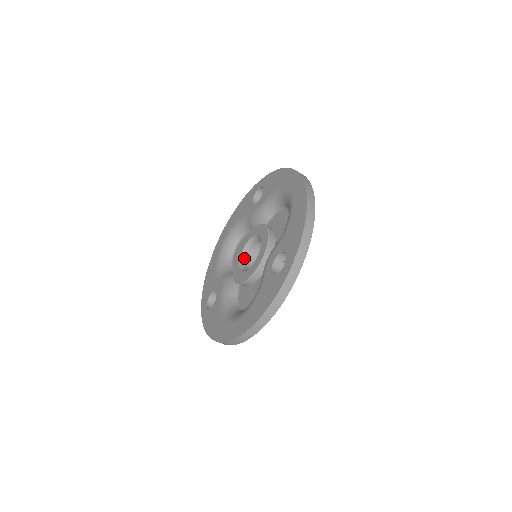
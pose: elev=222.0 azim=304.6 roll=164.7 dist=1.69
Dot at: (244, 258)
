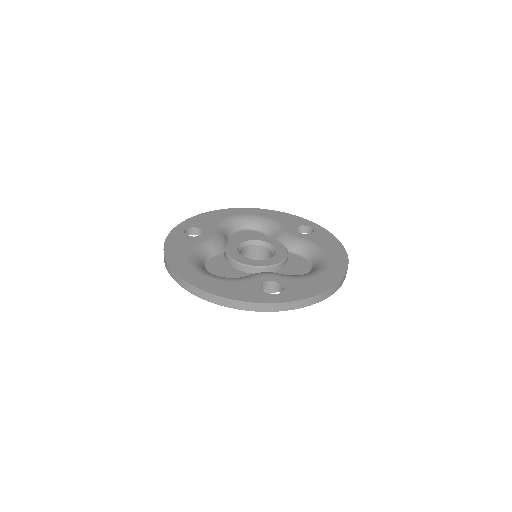
Dot at: (248, 245)
